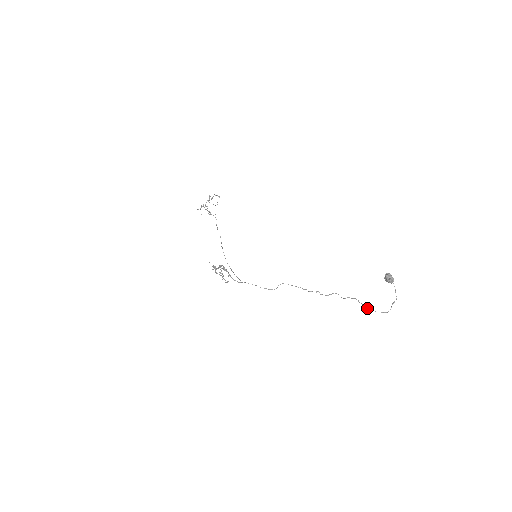
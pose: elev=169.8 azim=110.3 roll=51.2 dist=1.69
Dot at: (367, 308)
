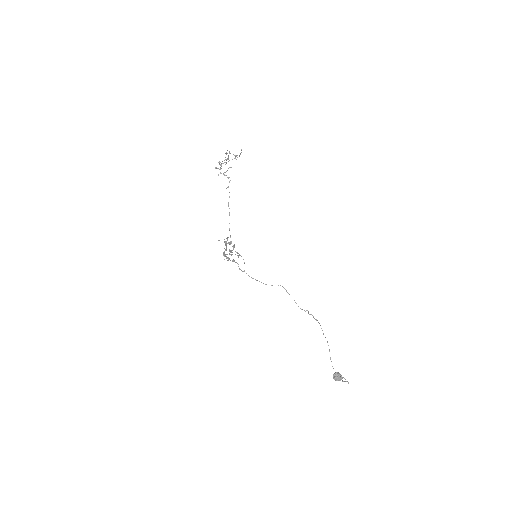
Dot at: occluded
